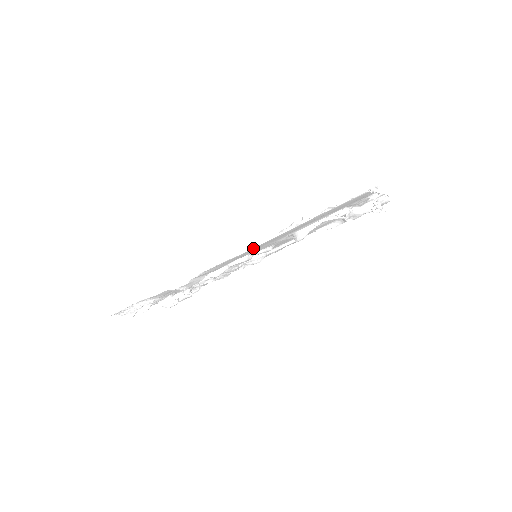
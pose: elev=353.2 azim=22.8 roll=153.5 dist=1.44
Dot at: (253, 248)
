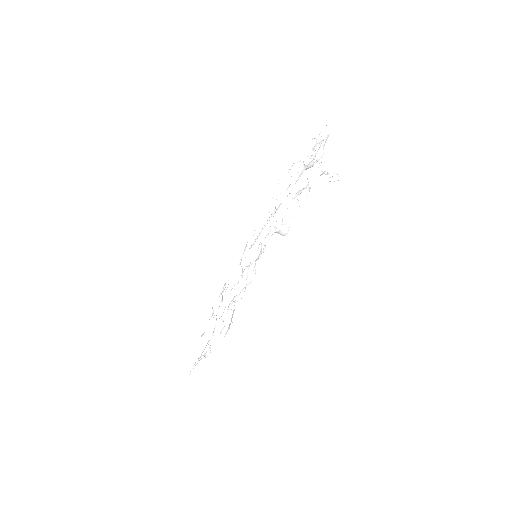
Dot at: occluded
